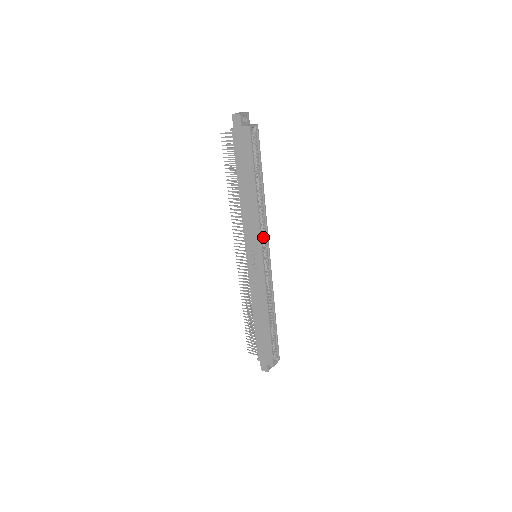
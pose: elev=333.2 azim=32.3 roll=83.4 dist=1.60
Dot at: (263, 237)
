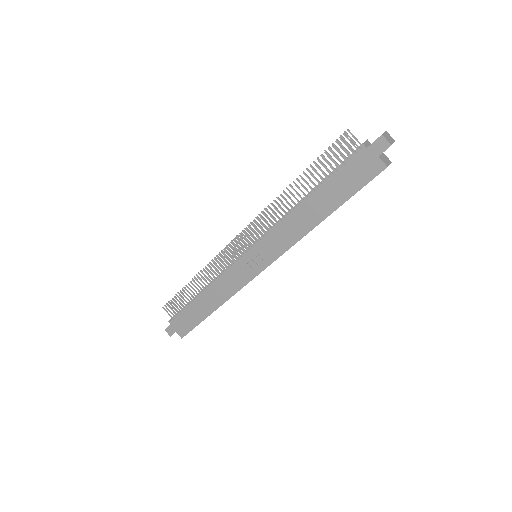
Dot at: occluded
